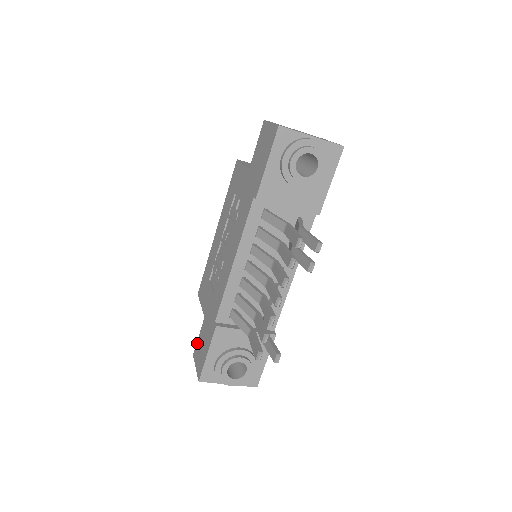
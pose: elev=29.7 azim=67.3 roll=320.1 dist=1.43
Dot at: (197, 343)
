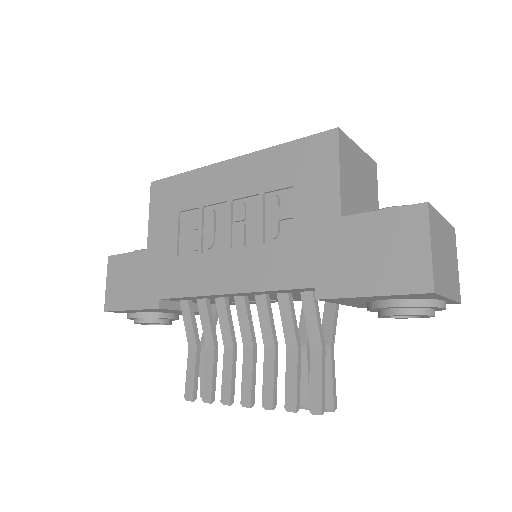
Dot at: (121, 258)
